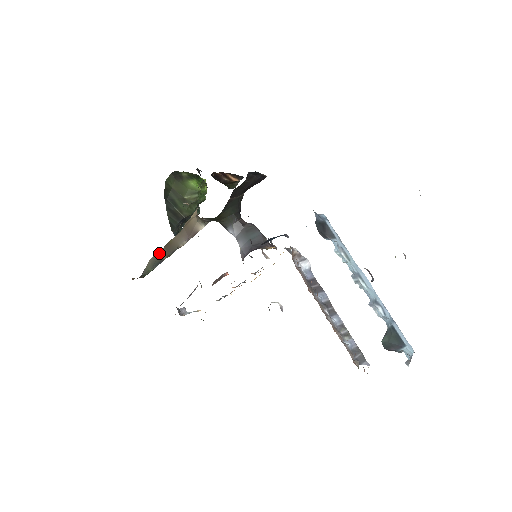
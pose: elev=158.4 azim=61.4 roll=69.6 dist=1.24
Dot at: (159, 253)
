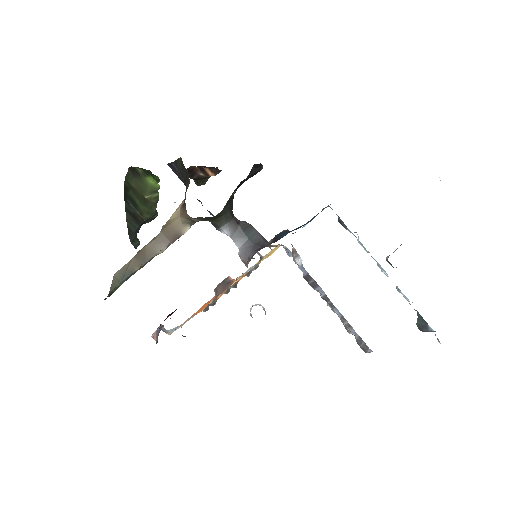
Dot at: occluded
